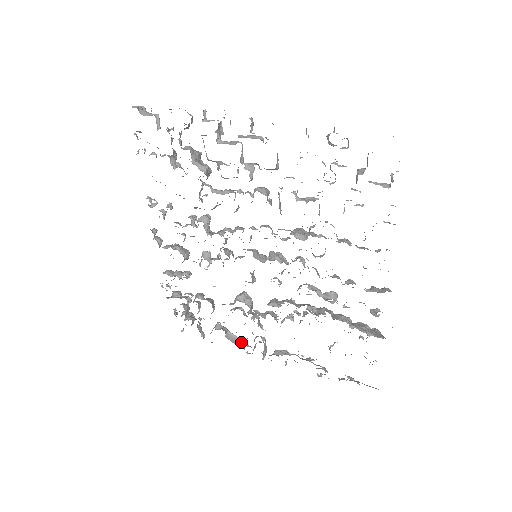
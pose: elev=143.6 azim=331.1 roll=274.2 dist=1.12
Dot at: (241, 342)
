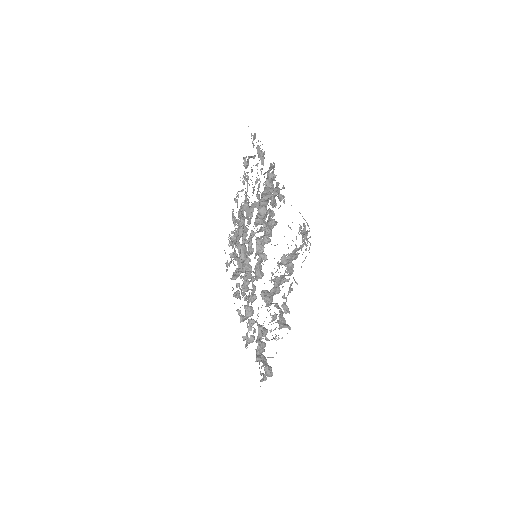
Dot at: occluded
